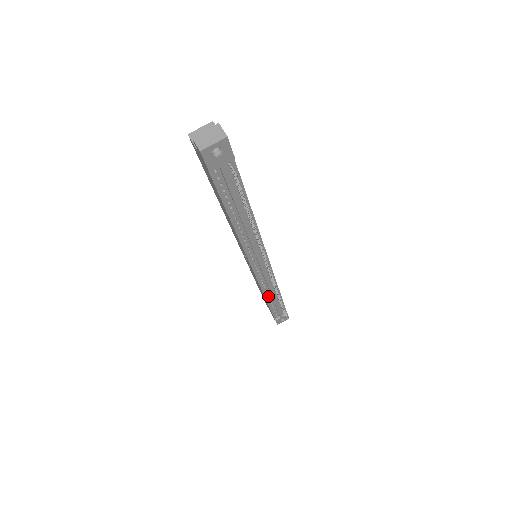
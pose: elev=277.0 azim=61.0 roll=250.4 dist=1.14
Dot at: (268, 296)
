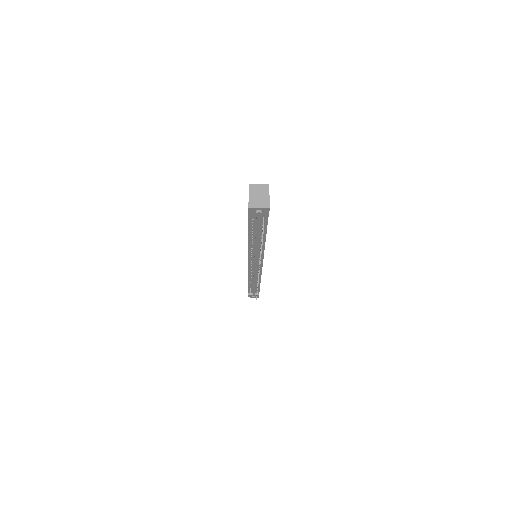
Dot at: (251, 280)
